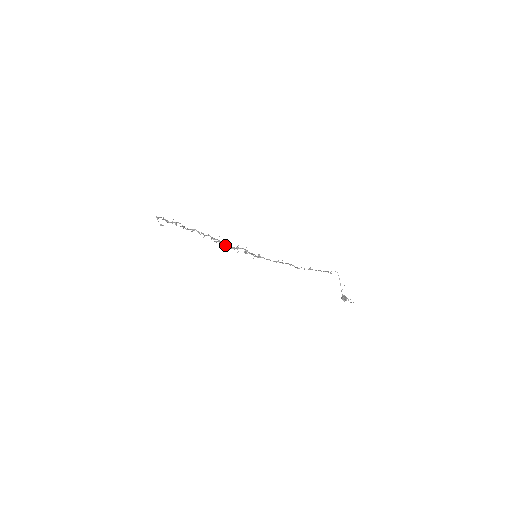
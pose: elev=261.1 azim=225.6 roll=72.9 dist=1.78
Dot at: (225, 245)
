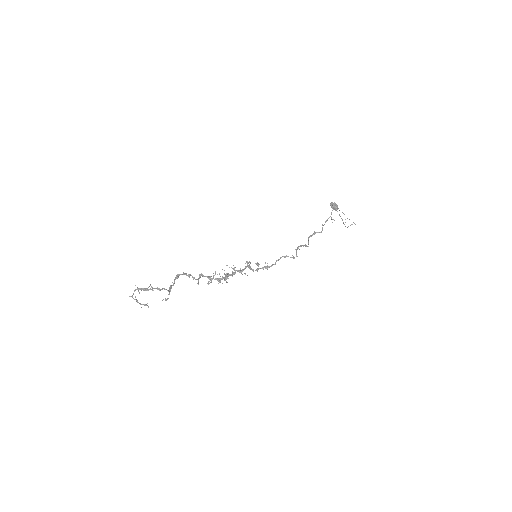
Dot at: (227, 278)
